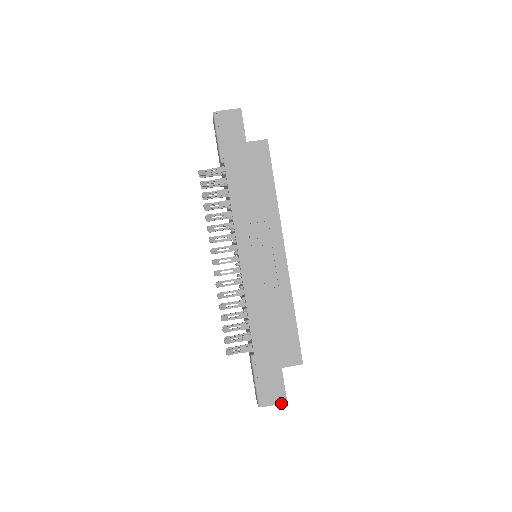
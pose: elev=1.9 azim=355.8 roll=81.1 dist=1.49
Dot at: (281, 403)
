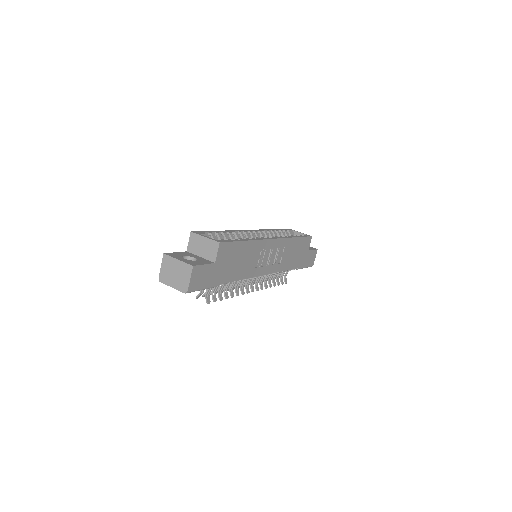
Dot at: (316, 253)
